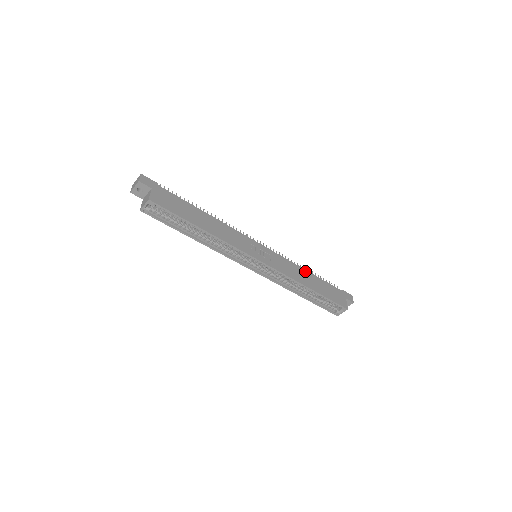
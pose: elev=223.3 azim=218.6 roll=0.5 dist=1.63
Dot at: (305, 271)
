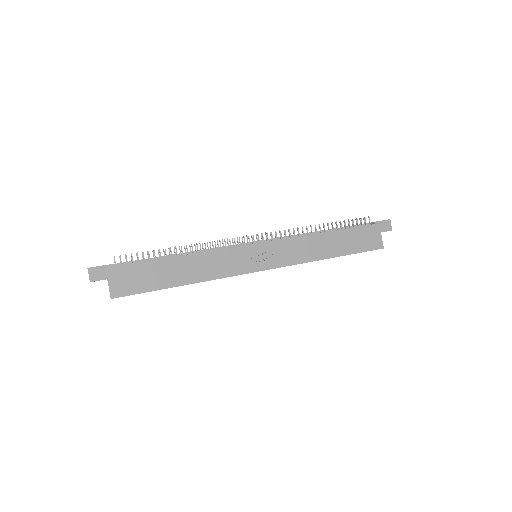
Dot at: (321, 235)
